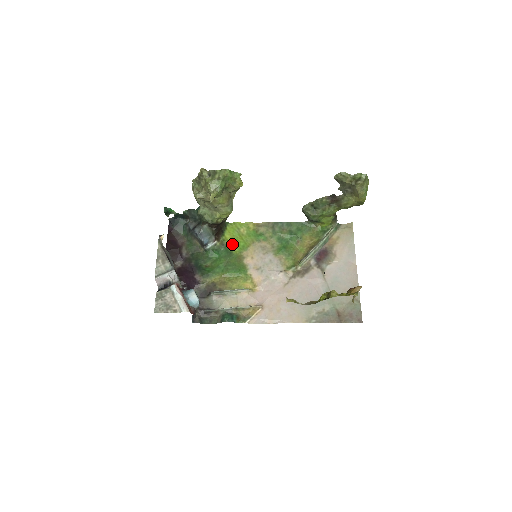
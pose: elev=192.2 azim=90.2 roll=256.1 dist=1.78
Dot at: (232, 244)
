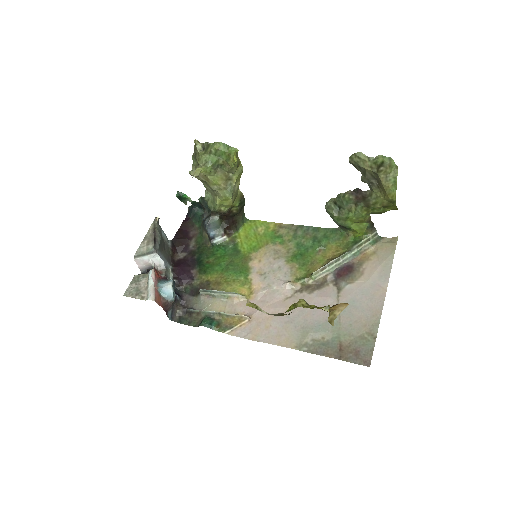
Dot at: (243, 242)
